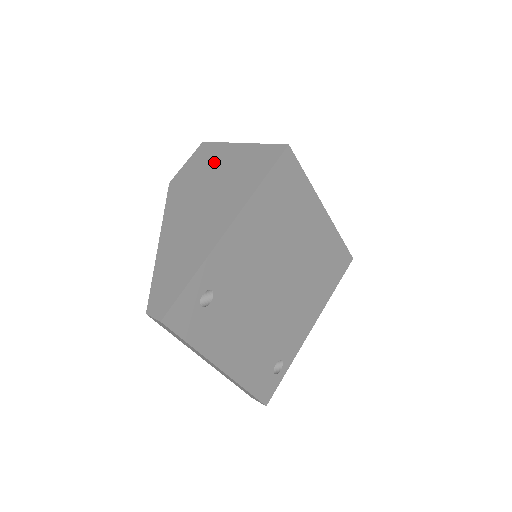
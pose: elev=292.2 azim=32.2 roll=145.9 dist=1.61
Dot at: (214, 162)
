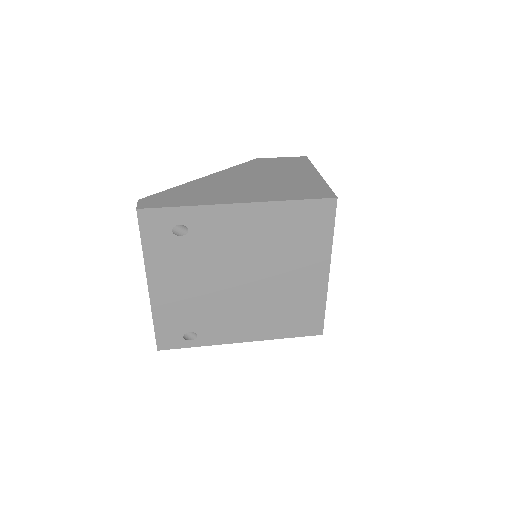
Dot at: (292, 170)
